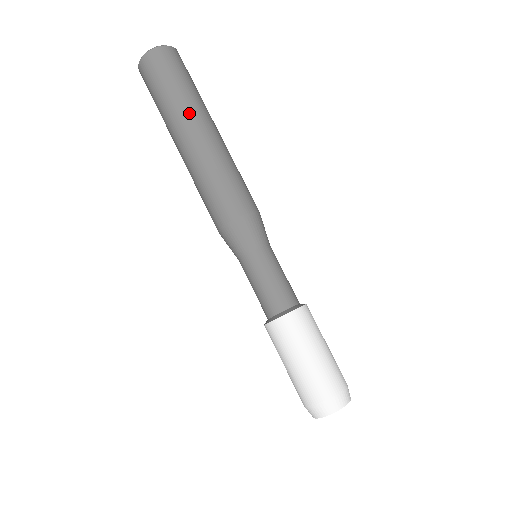
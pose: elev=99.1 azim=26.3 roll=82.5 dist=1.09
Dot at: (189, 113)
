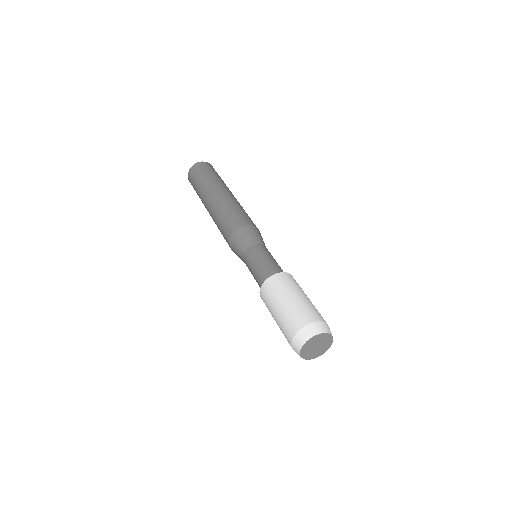
Dot at: (207, 189)
